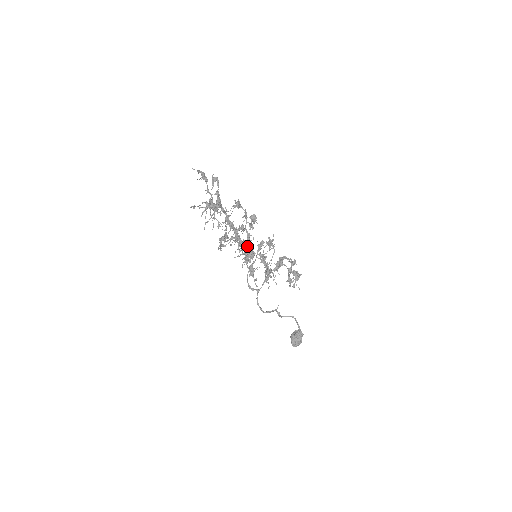
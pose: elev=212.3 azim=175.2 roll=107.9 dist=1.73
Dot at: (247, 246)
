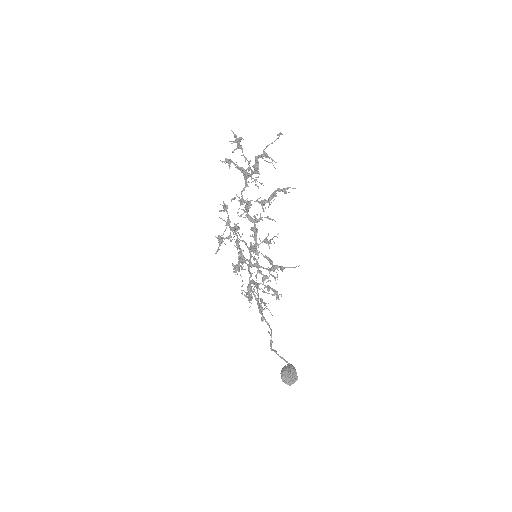
Dot at: occluded
